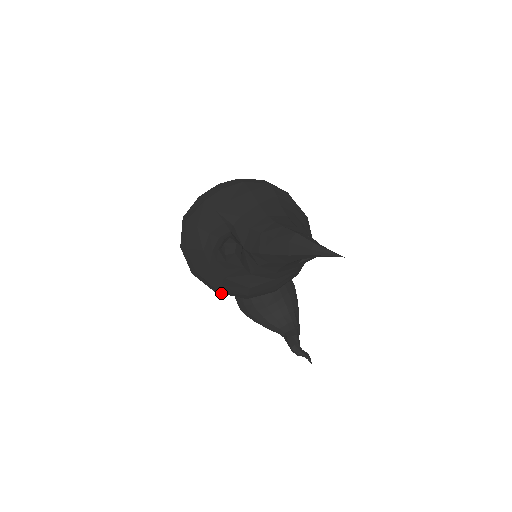
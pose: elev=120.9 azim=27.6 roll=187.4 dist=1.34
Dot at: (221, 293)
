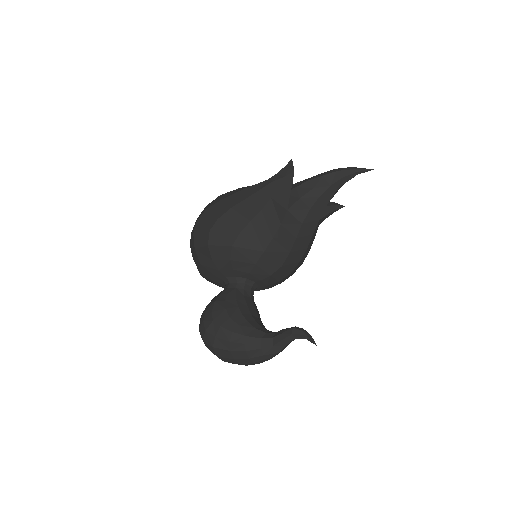
Dot at: (245, 234)
